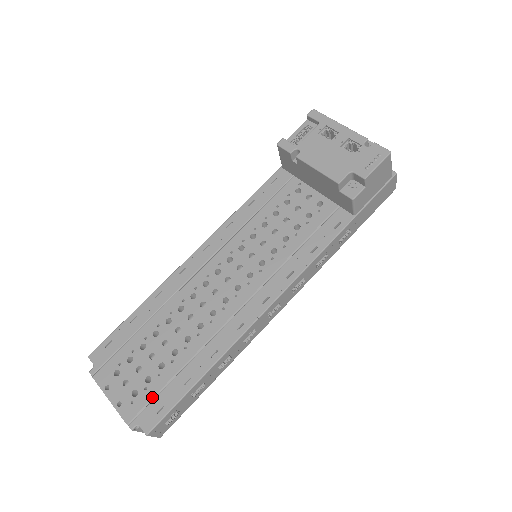
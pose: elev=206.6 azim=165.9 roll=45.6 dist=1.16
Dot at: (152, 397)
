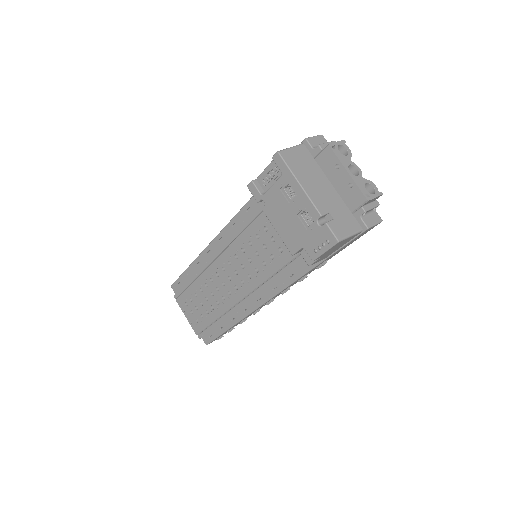
Dot at: (205, 327)
